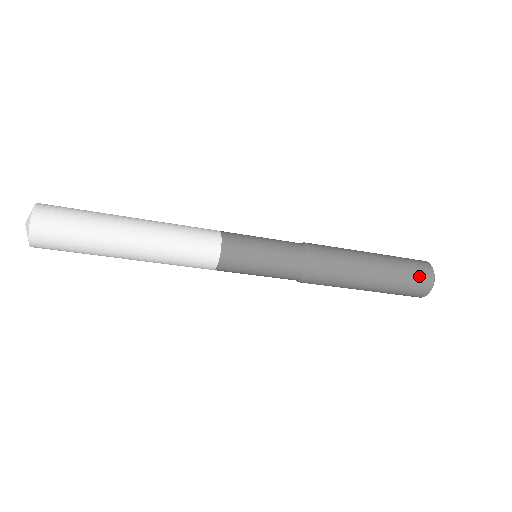
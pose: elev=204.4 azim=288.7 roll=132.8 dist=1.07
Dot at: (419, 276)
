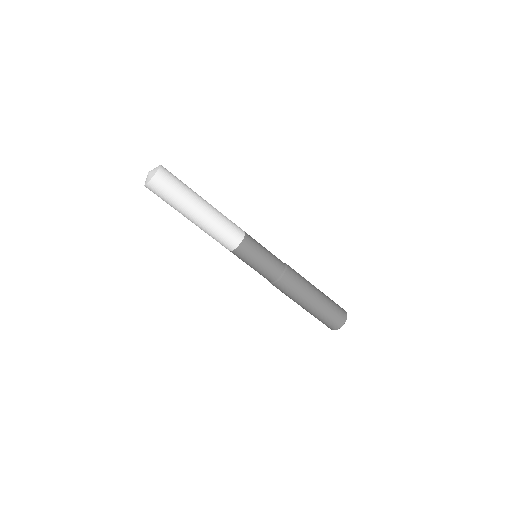
Dot at: (336, 319)
